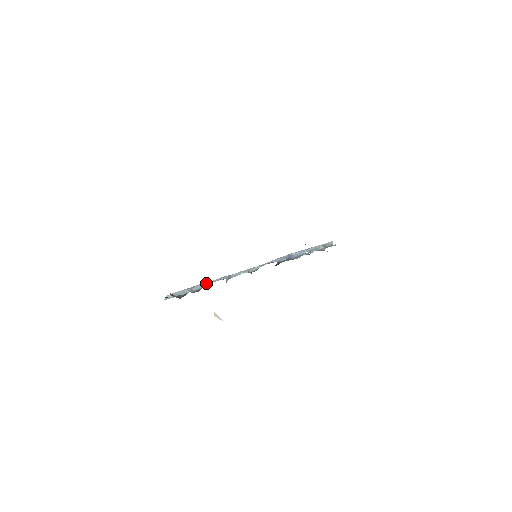
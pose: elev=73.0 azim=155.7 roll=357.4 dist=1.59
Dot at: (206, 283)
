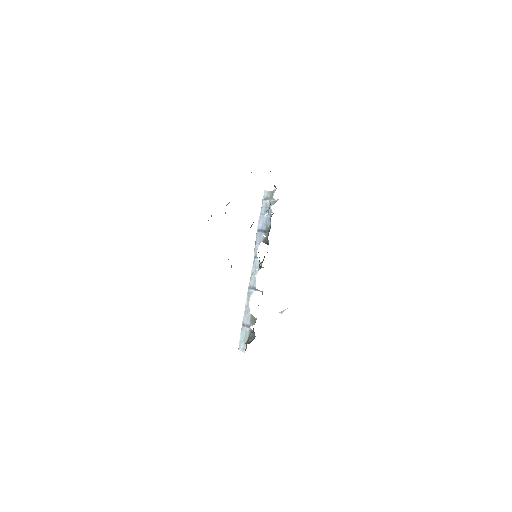
Dot at: (247, 310)
